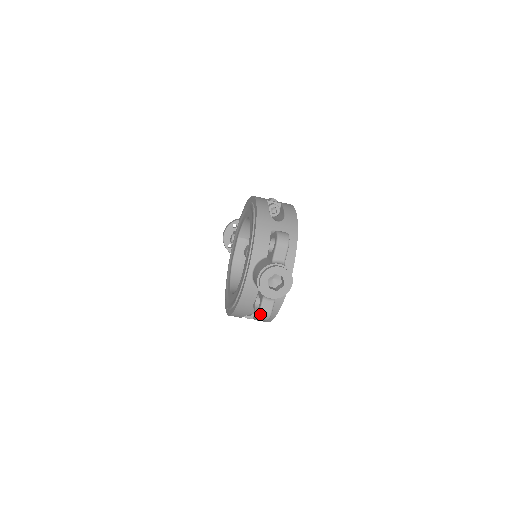
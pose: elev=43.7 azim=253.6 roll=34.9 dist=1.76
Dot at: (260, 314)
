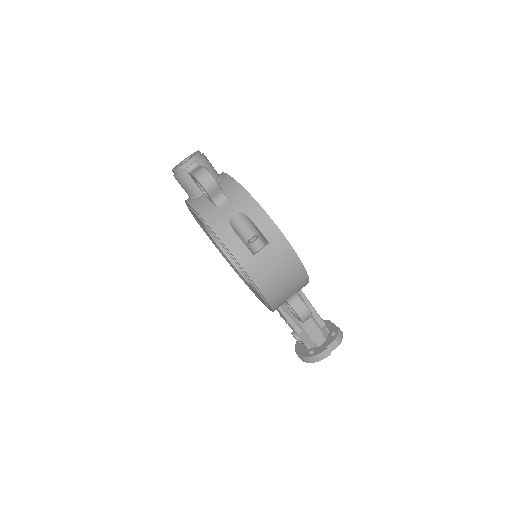
Dot at: (194, 175)
